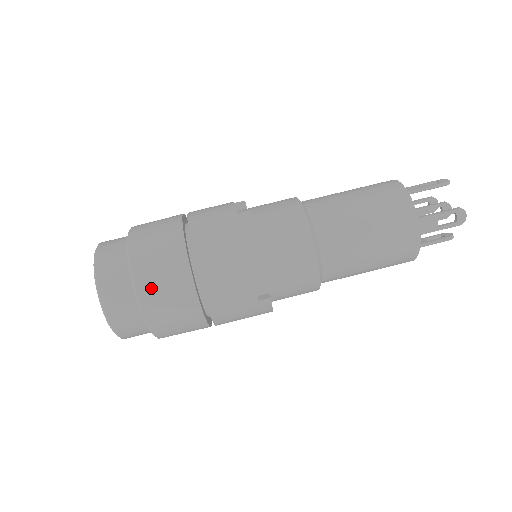
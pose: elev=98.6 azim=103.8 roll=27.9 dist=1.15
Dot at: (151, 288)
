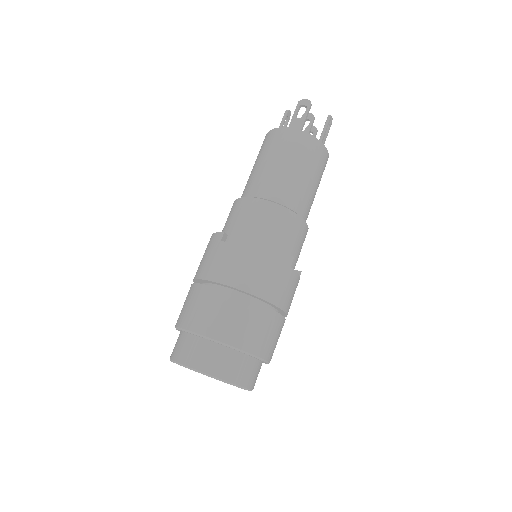
Dot at: (197, 319)
